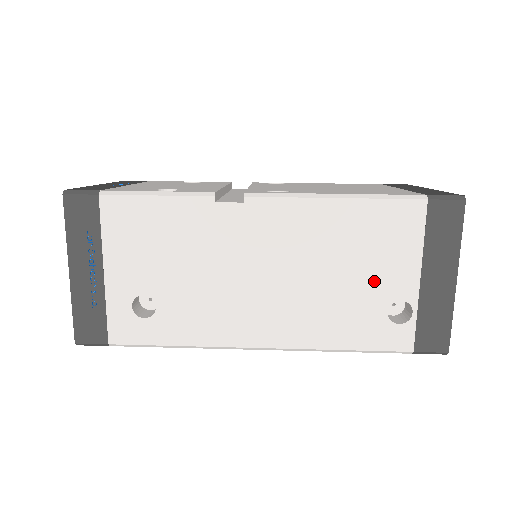
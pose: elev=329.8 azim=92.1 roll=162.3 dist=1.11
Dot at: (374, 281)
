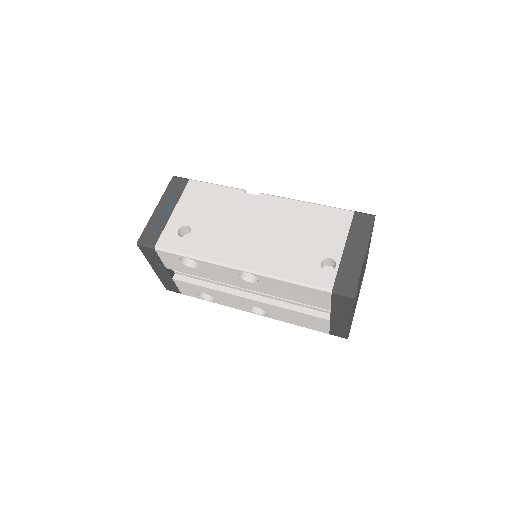
Dot at: (317, 245)
